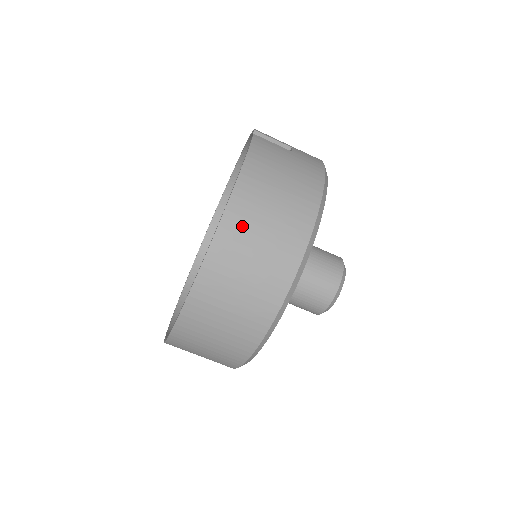
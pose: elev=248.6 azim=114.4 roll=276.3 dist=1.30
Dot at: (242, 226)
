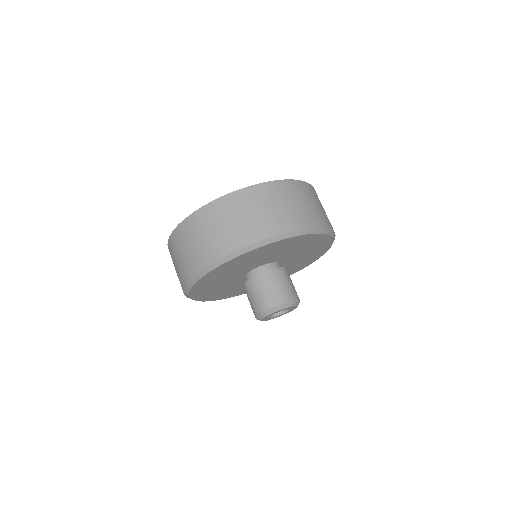
Dot at: (273, 193)
